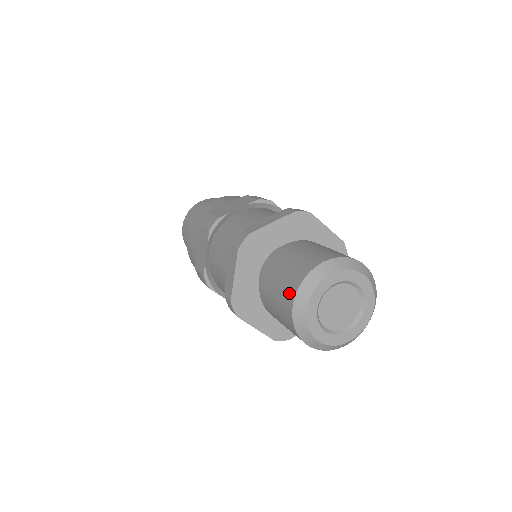
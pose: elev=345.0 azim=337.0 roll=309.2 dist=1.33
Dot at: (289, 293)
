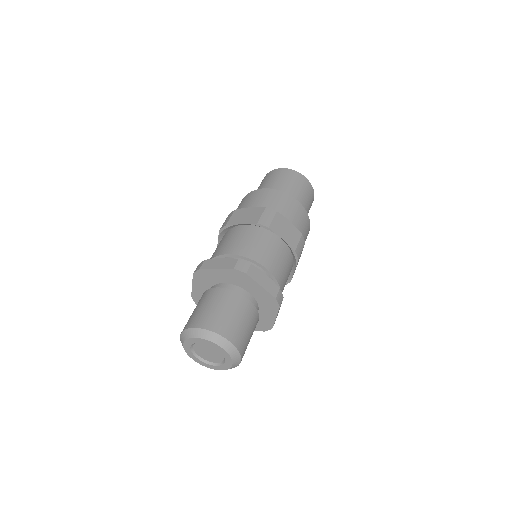
Dot at: occluded
